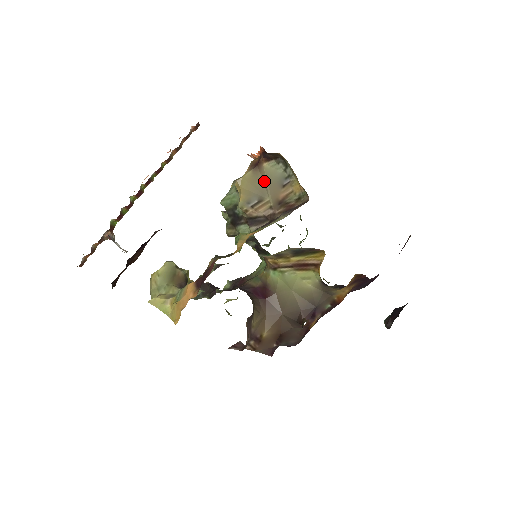
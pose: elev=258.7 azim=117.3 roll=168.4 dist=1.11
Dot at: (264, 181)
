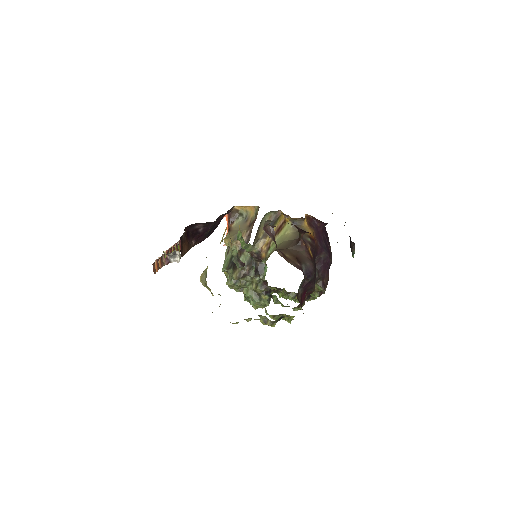
Dot at: (237, 229)
